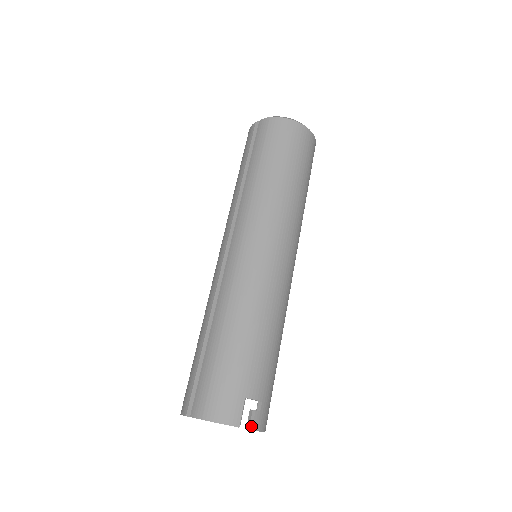
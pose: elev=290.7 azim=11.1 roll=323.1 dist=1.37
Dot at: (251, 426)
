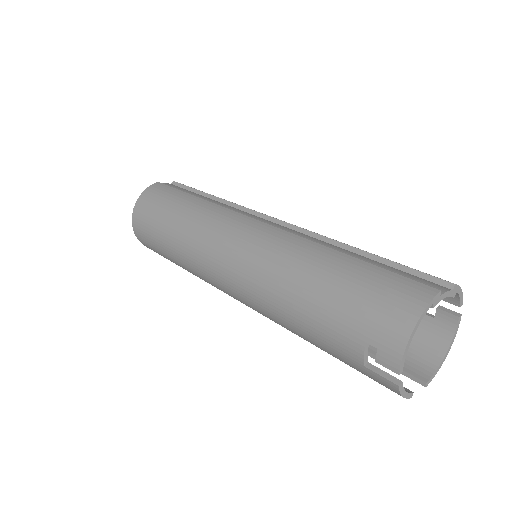
Dot at: (457, 315)
